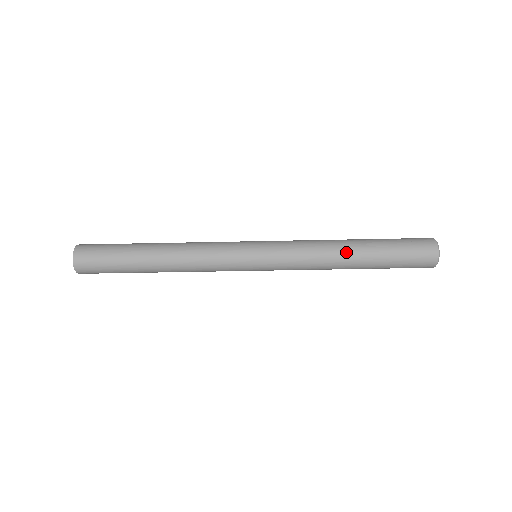
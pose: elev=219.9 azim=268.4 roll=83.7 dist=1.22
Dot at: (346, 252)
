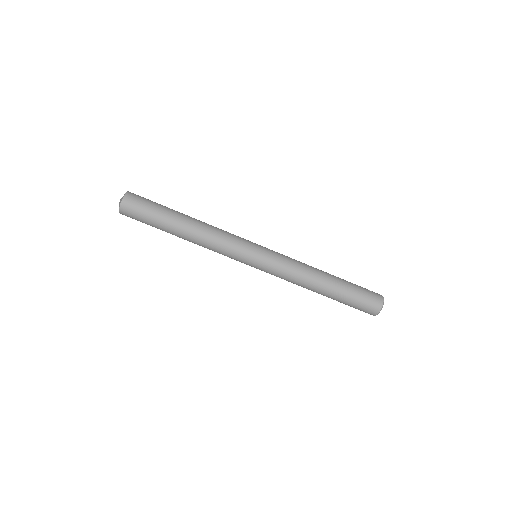
Dot at: (322, 276)
